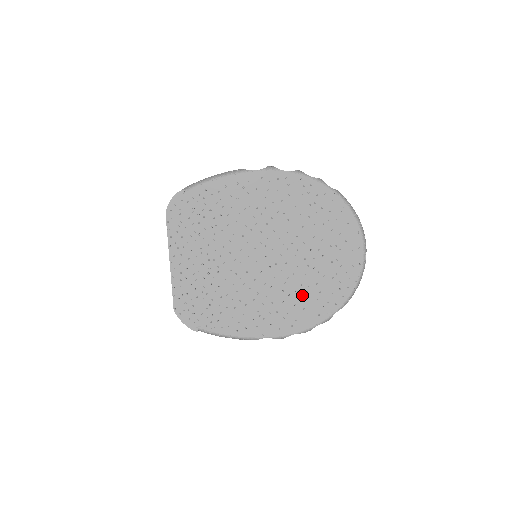
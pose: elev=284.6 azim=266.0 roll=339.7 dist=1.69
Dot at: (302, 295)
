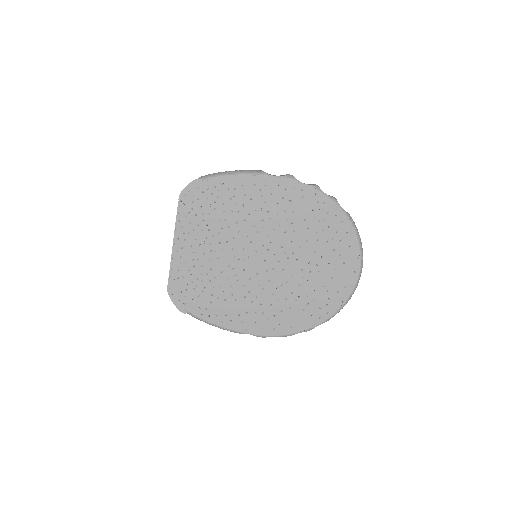
Dot at: (290, 303)
